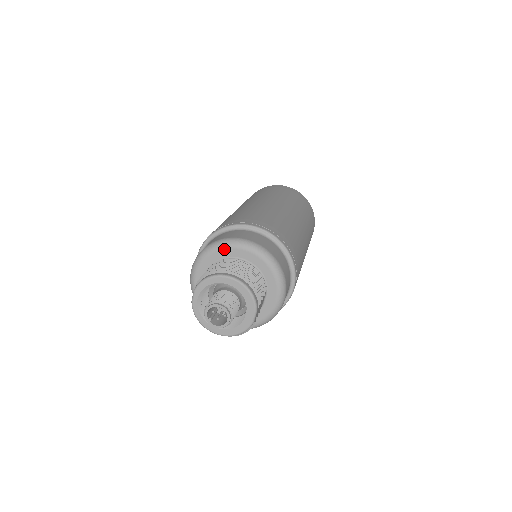
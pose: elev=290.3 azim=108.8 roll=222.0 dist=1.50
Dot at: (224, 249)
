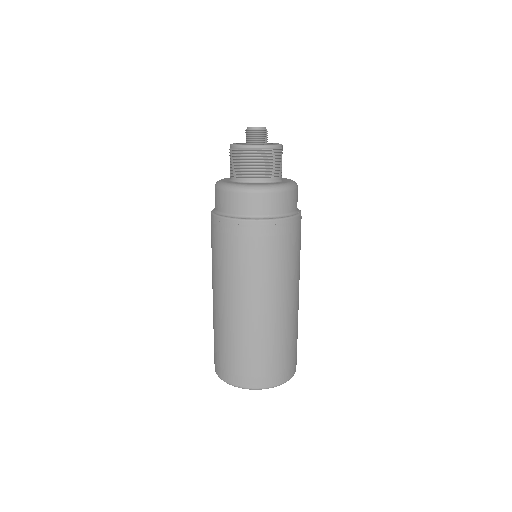
Dot at: occluded
